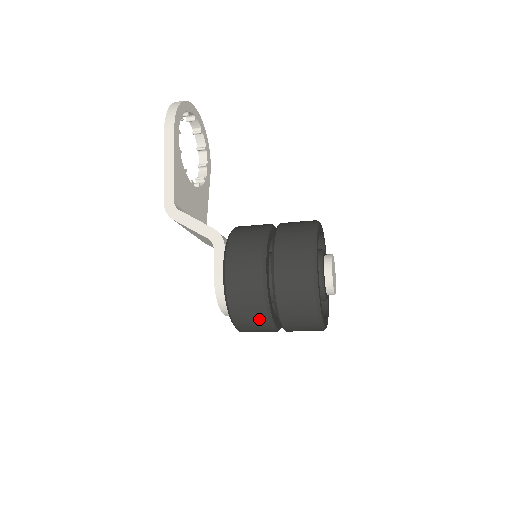
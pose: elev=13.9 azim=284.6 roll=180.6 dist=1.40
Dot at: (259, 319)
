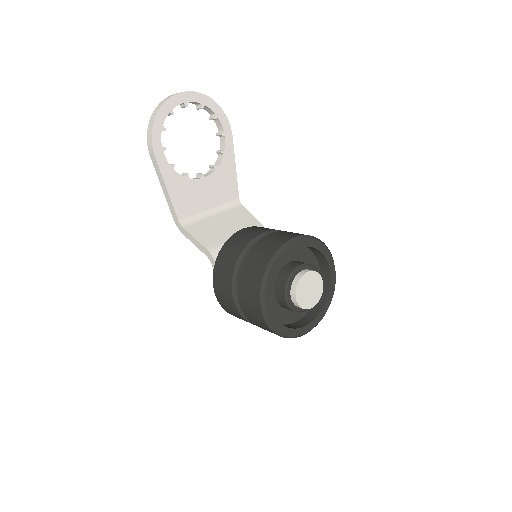
Dot at: occluded
